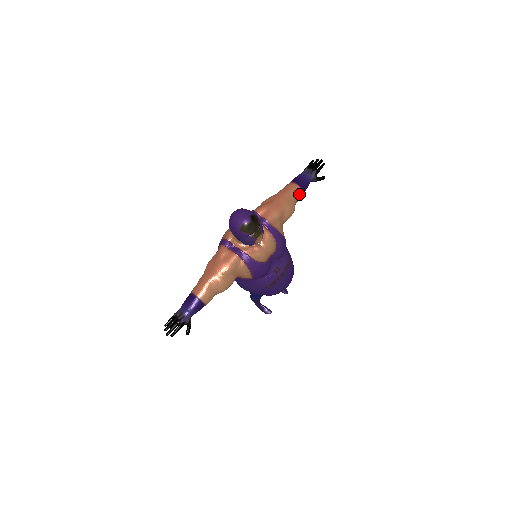
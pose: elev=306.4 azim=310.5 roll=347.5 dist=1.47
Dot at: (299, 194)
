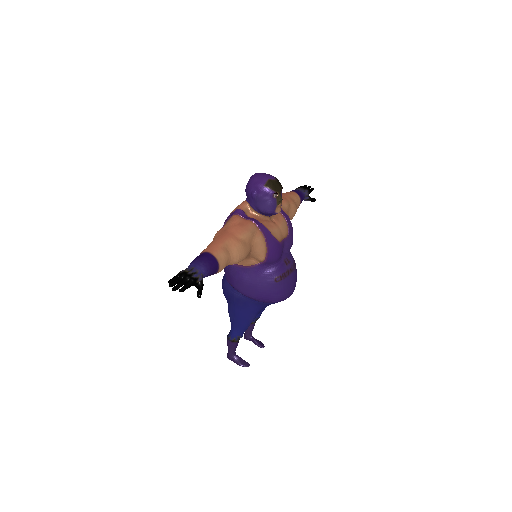
Dot at: (298, 201)
